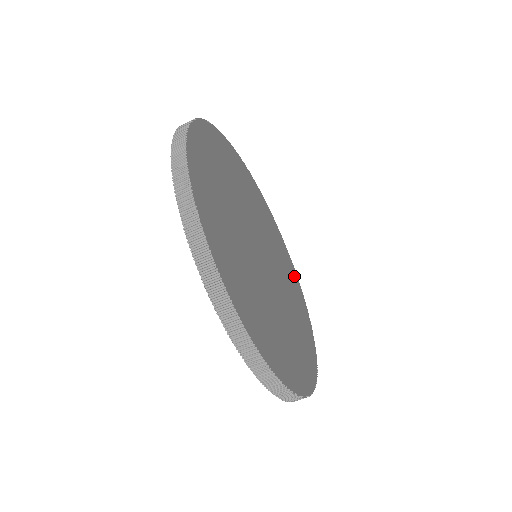
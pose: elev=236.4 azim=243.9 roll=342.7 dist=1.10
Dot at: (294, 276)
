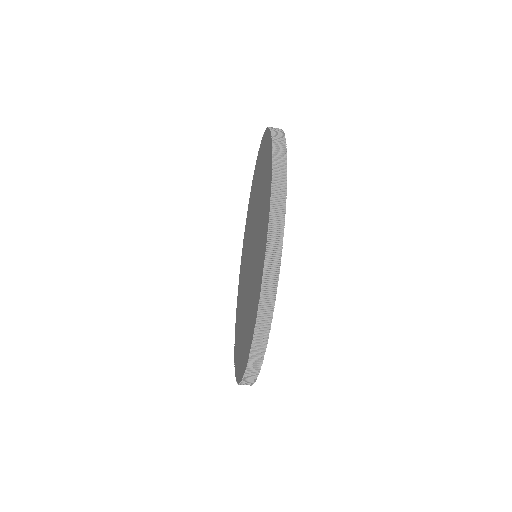
Dot at: occluded
